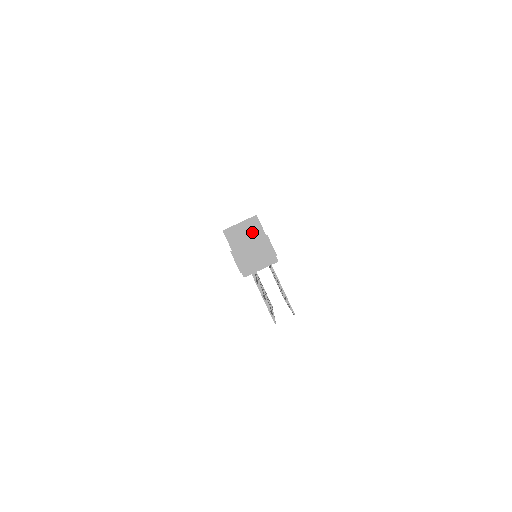
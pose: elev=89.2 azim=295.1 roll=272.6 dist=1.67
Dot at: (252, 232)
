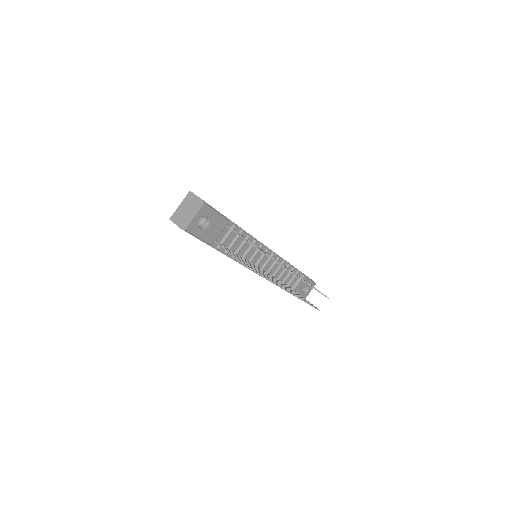
Dot at: occluded
